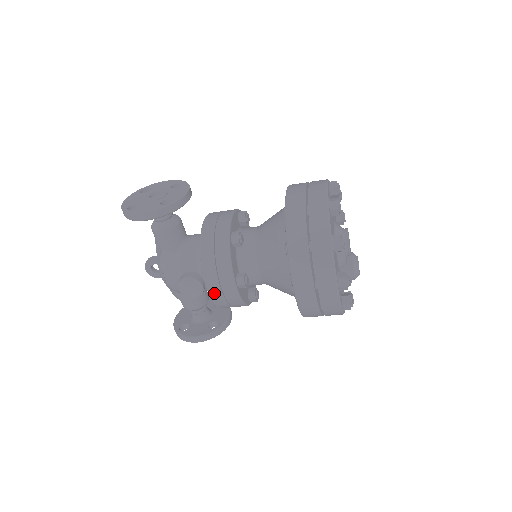
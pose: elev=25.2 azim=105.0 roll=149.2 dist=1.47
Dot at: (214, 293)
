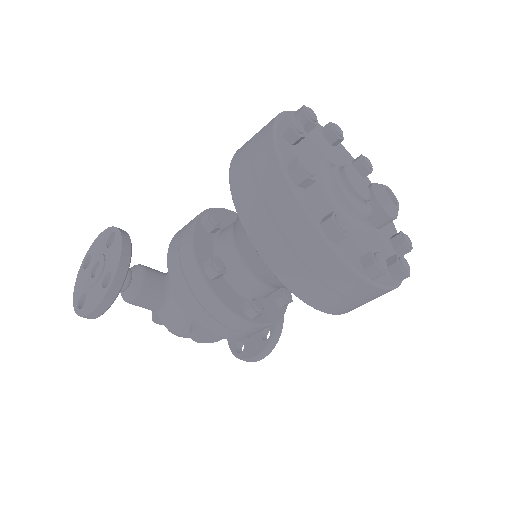
Dot at: (233, 337)
